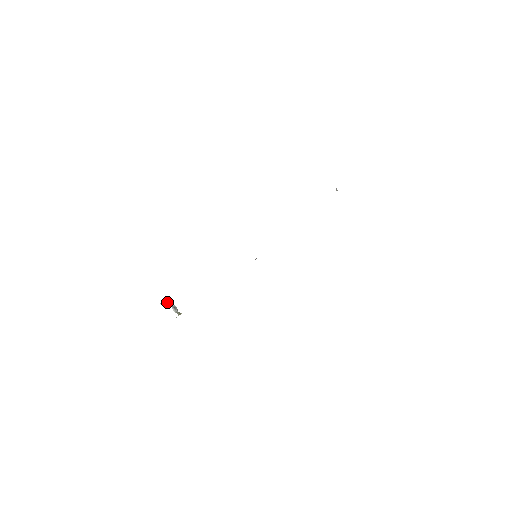
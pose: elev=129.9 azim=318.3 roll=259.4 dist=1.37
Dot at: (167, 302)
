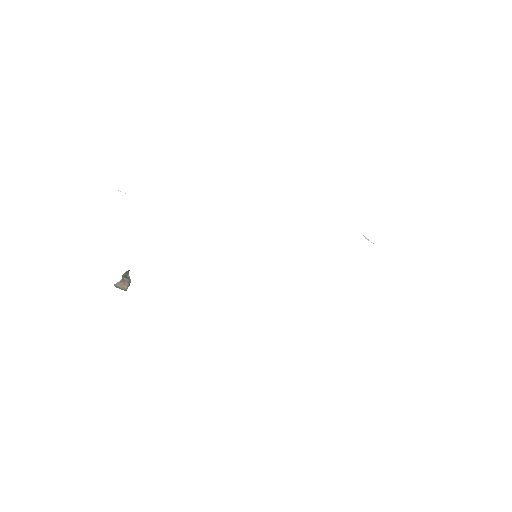
Dot at: (120, 284)
